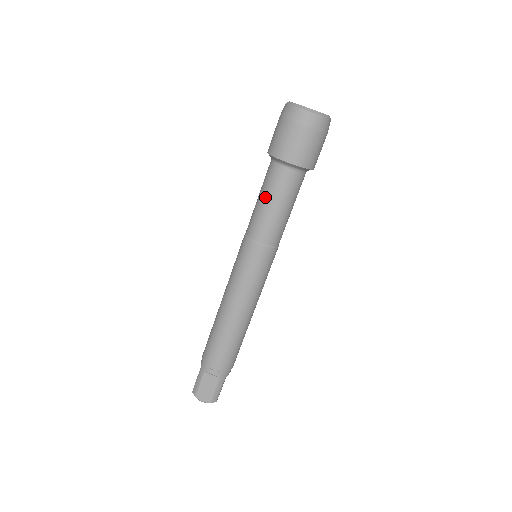
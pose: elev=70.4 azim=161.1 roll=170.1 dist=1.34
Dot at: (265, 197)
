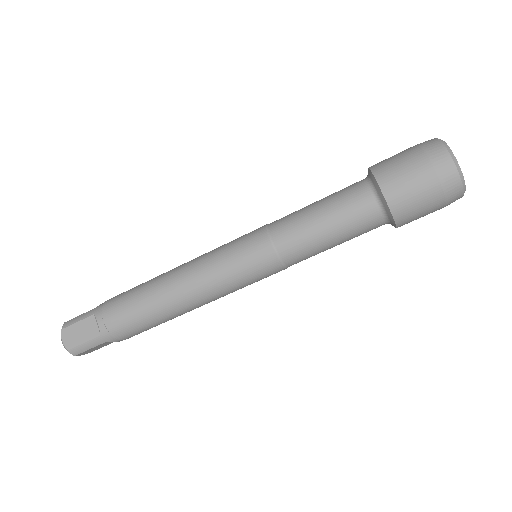
Dot at: (324, 205)
